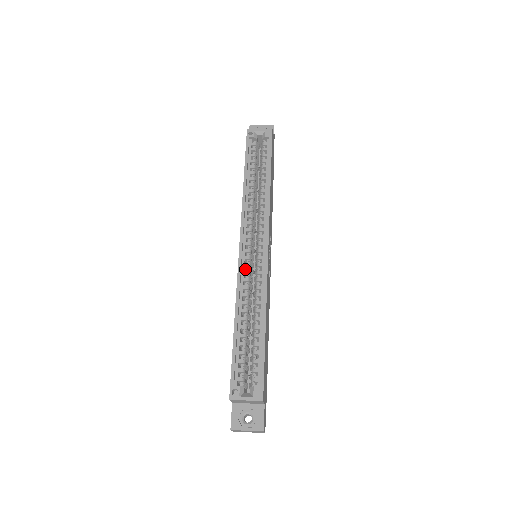
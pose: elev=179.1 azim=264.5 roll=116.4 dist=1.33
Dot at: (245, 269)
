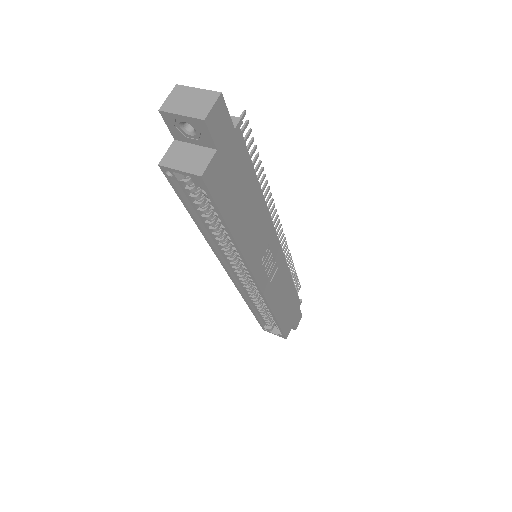
Dot at: occluded
